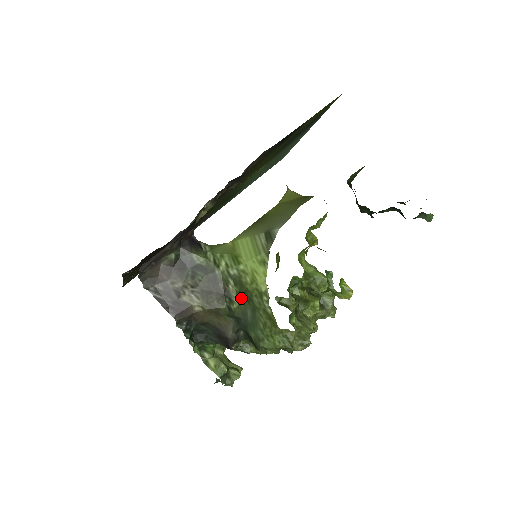
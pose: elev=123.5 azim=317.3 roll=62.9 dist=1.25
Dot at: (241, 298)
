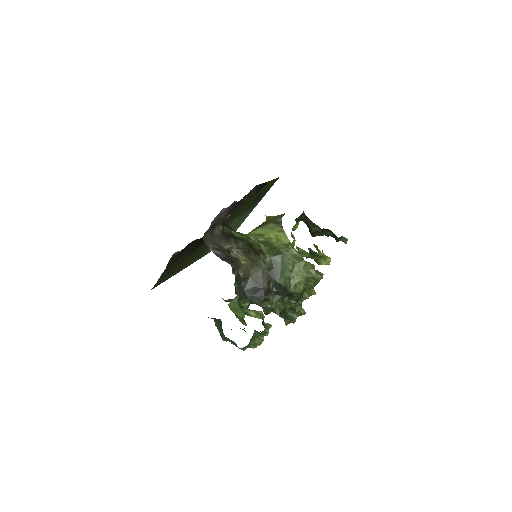
Dot at: (272, 253)
